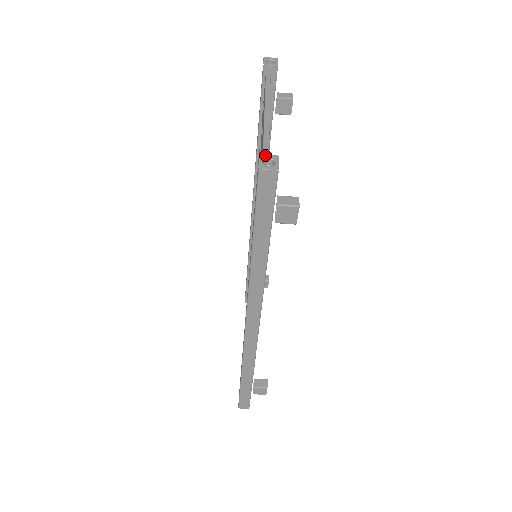
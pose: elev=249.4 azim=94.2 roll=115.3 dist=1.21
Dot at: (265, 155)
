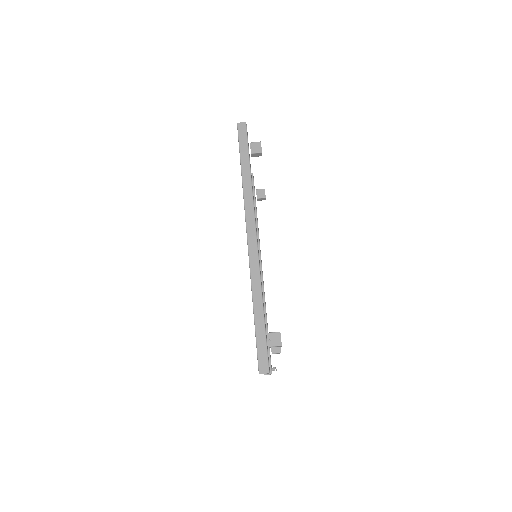
Dot at: occluded
